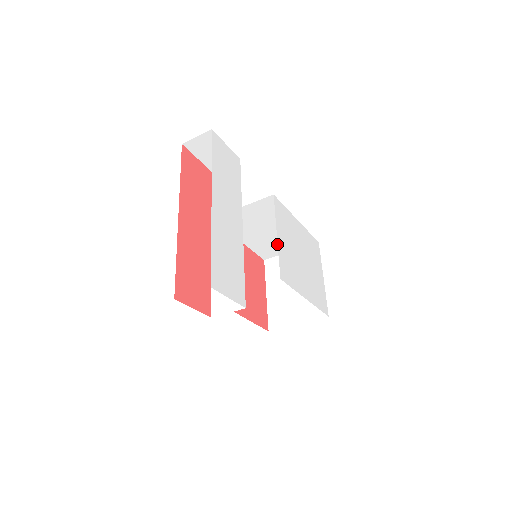
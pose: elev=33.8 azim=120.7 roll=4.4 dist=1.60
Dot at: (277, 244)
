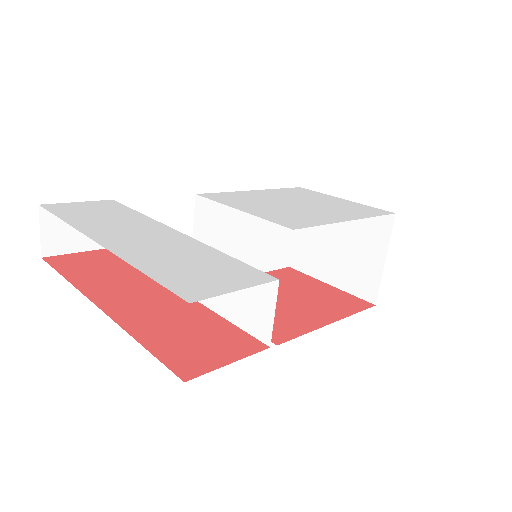
Dot at: (274, 237)
